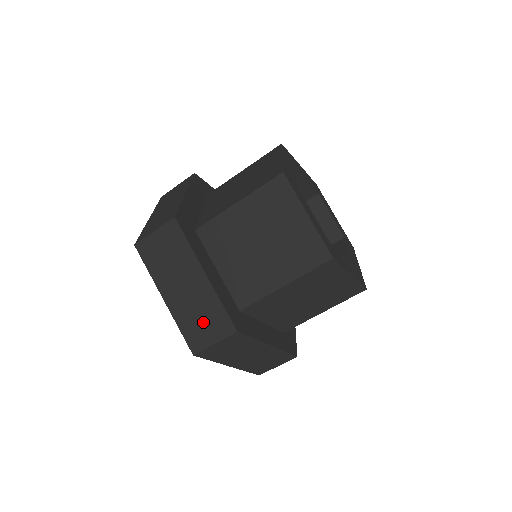
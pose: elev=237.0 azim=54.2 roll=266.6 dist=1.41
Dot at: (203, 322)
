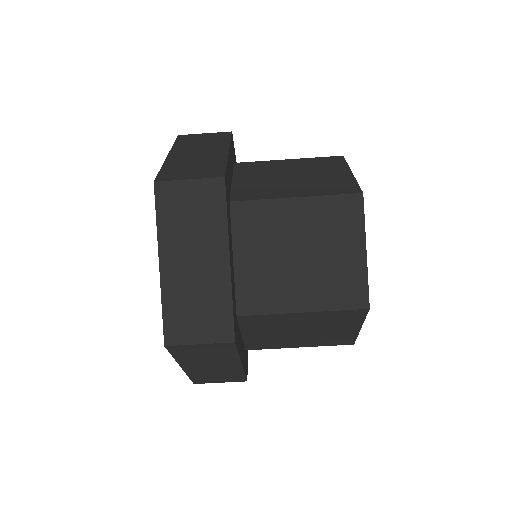
Dot at: (193, 168)
